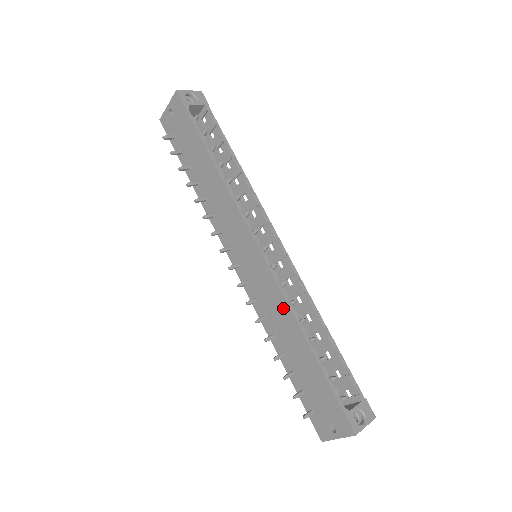
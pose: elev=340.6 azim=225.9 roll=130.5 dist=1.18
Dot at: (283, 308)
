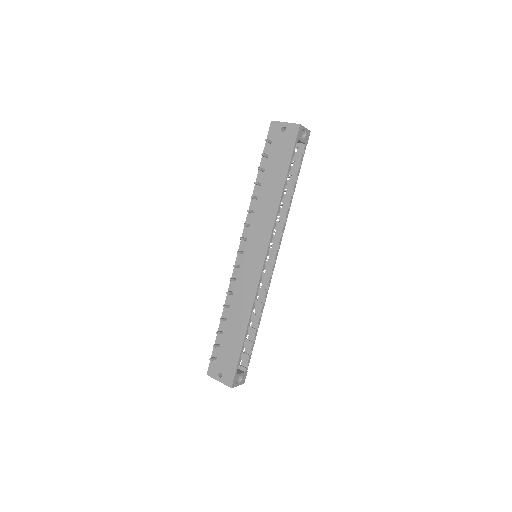
Dot at: (249, 300)
